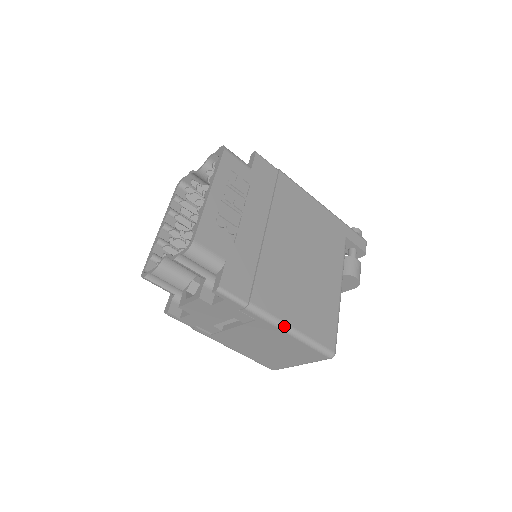
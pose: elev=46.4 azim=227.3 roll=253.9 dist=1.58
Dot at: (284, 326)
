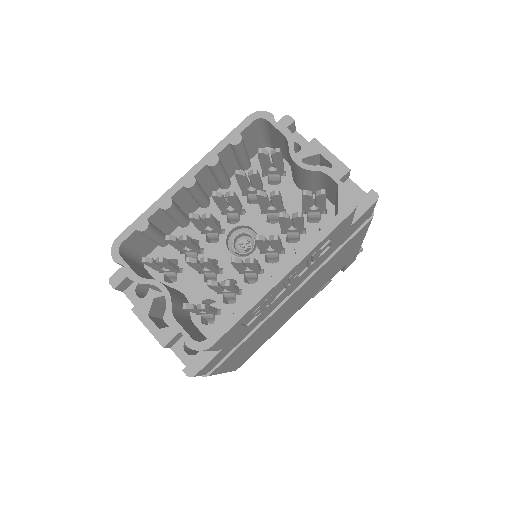
Dot at: occluded
